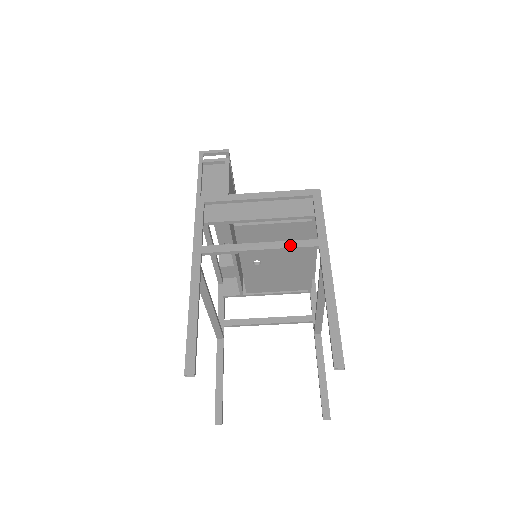
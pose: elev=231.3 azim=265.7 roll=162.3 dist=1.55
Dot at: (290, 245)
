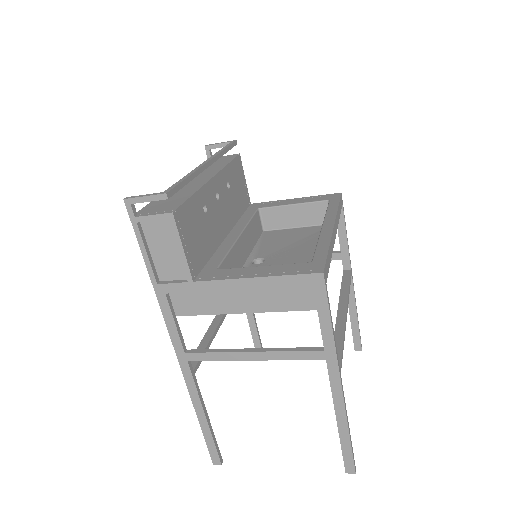
Dot at: (289, 357)
